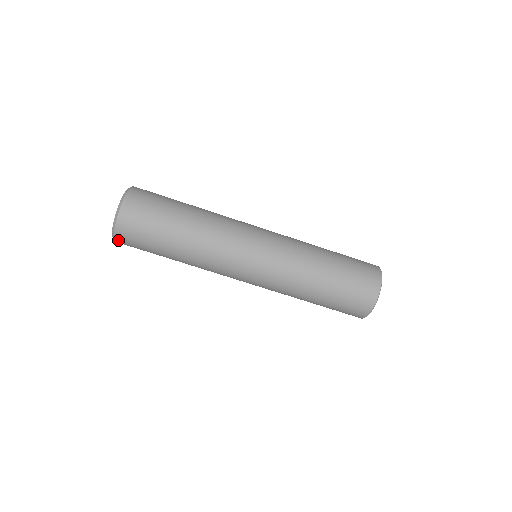
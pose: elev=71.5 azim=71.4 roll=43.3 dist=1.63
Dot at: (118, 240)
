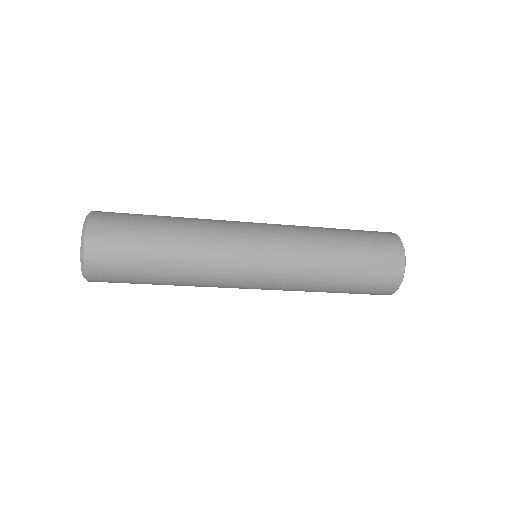
Dot at: (94, 281)
